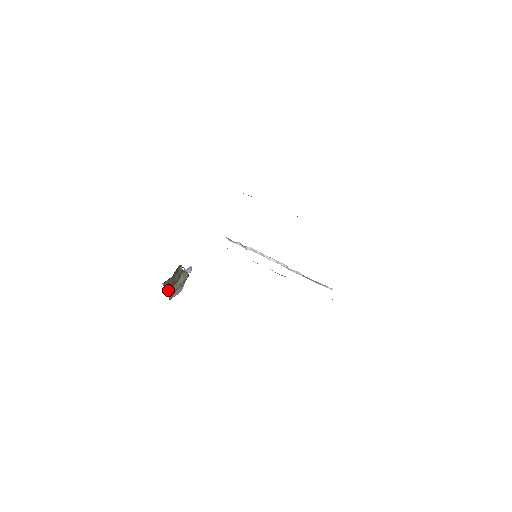
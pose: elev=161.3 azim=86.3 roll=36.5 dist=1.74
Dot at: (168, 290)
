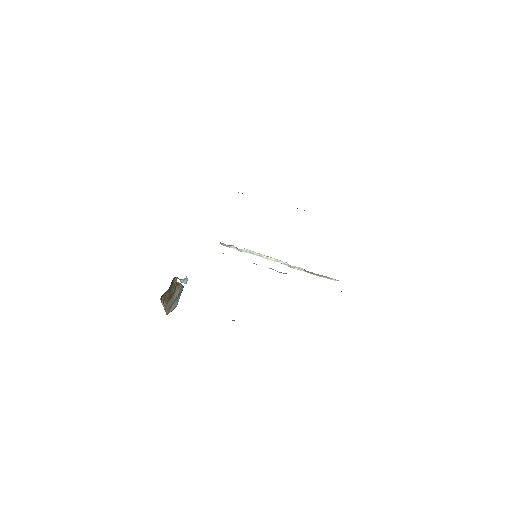
Dot at: (165, 305)
